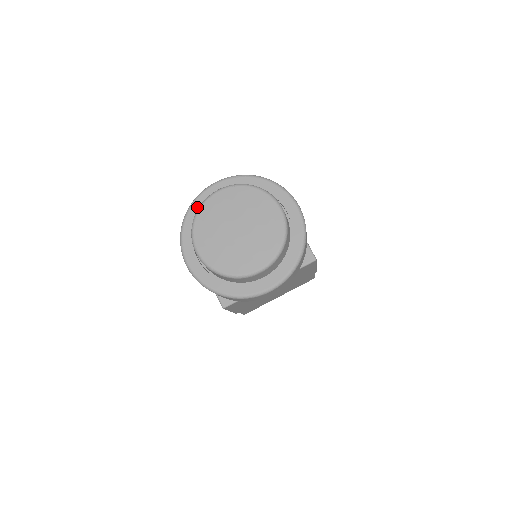
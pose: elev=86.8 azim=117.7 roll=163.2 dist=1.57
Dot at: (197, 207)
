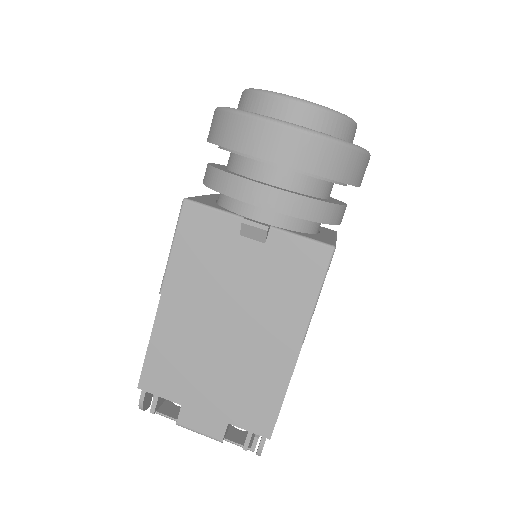
Dot at: occluded
